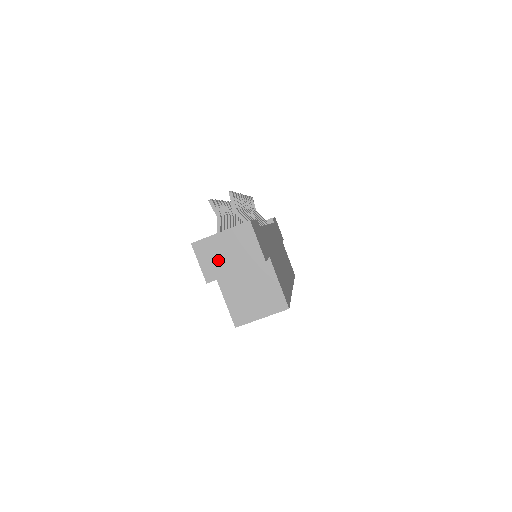
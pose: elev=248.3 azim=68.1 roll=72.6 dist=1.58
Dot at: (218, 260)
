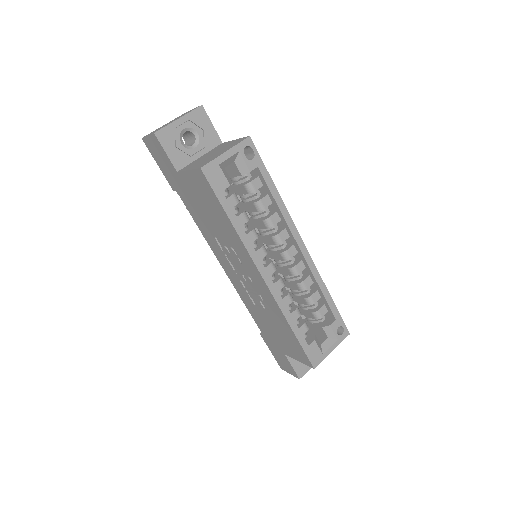
Dot at: (163, 126)
